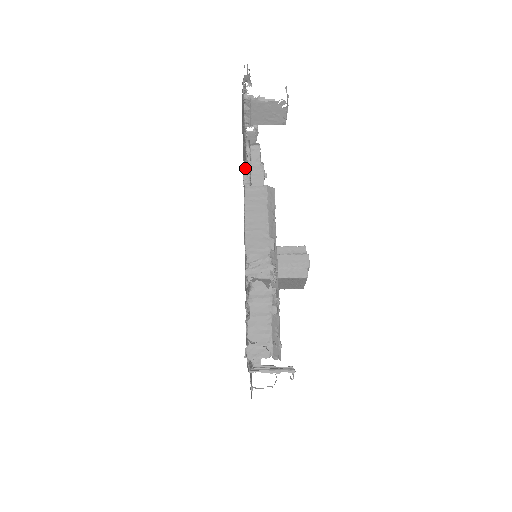
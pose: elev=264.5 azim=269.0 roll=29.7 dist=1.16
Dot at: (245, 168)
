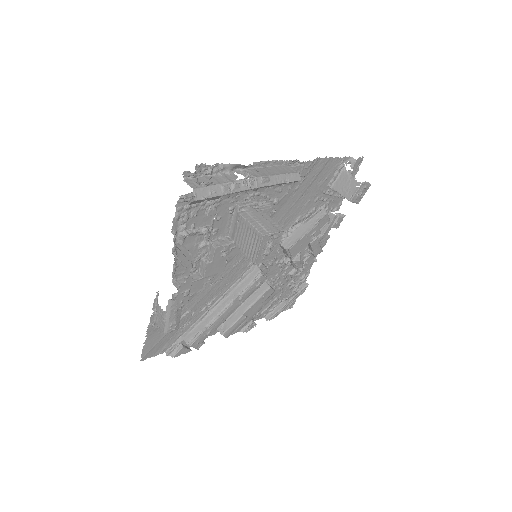
Dot at: (299, 164)
